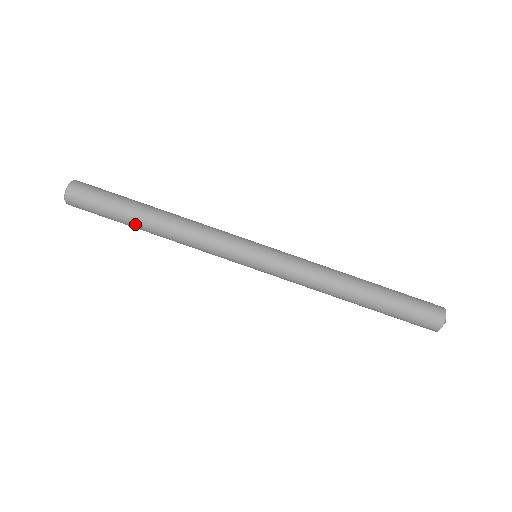
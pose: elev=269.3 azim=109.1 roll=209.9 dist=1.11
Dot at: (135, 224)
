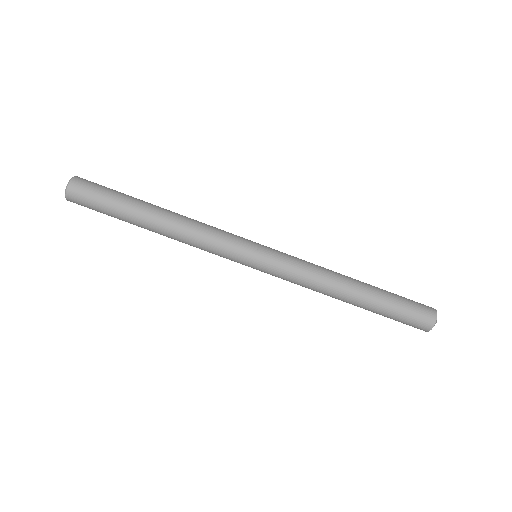
Dot at: (137, 222)
